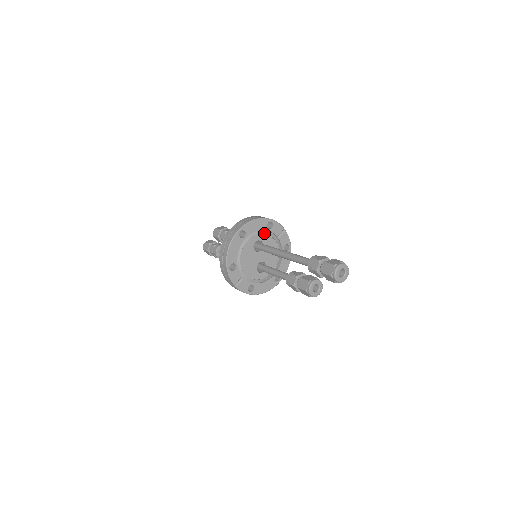
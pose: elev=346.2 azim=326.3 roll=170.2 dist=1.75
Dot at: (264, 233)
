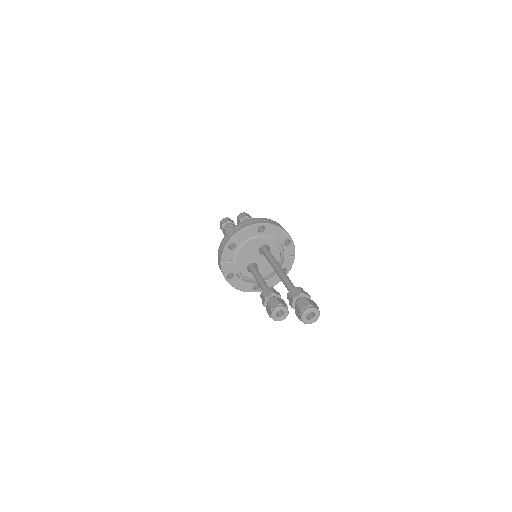
Dot at: (277, 244)
